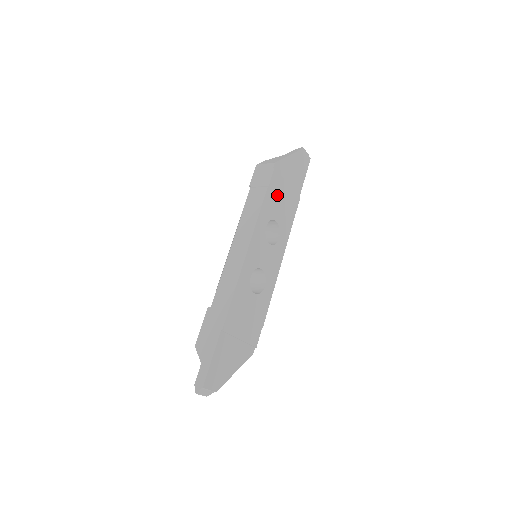
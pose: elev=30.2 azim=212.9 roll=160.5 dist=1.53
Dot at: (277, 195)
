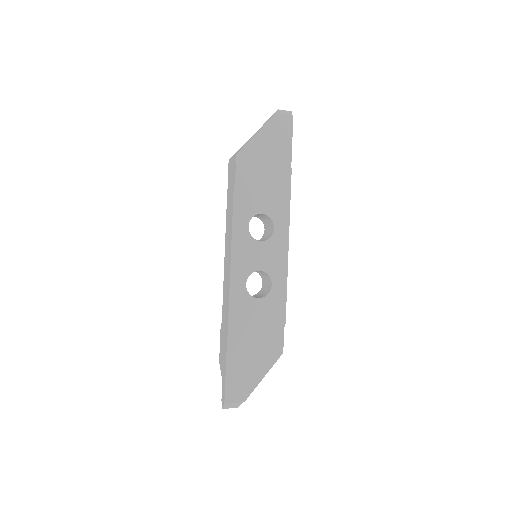
Dot at: (252, 187)
